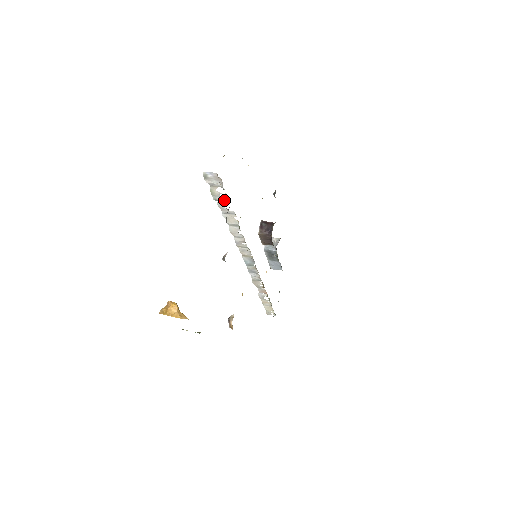
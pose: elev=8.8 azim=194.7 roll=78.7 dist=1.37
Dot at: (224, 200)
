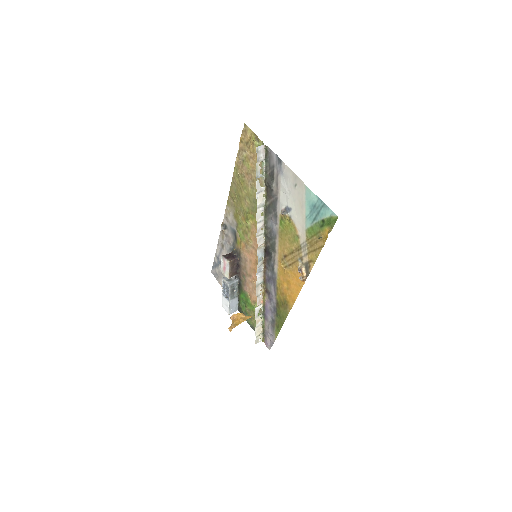
Dot at: (261, 176)
